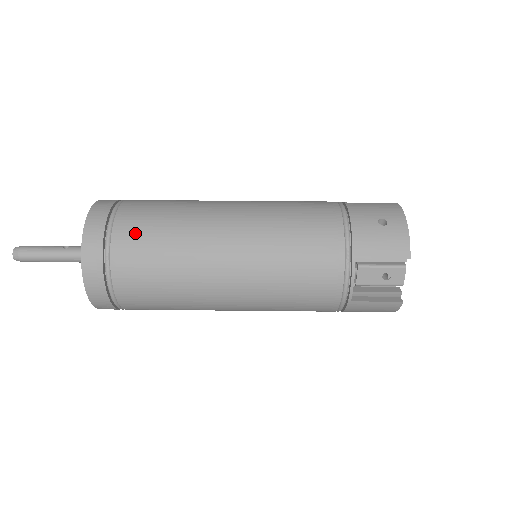
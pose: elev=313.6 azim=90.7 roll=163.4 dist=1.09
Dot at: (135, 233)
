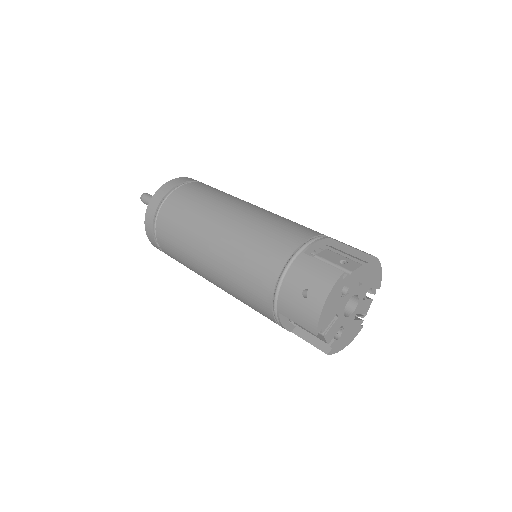
Dot at: (165, 229)
